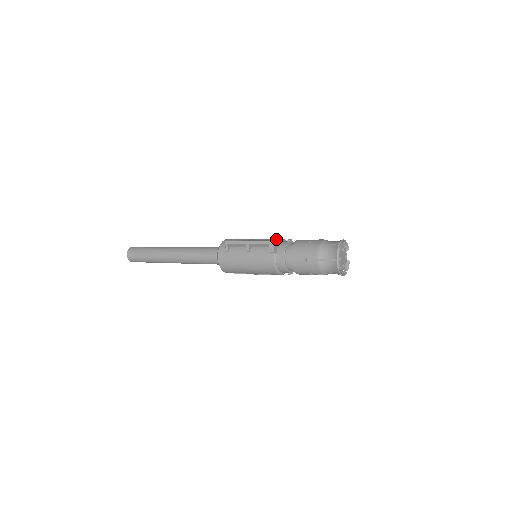
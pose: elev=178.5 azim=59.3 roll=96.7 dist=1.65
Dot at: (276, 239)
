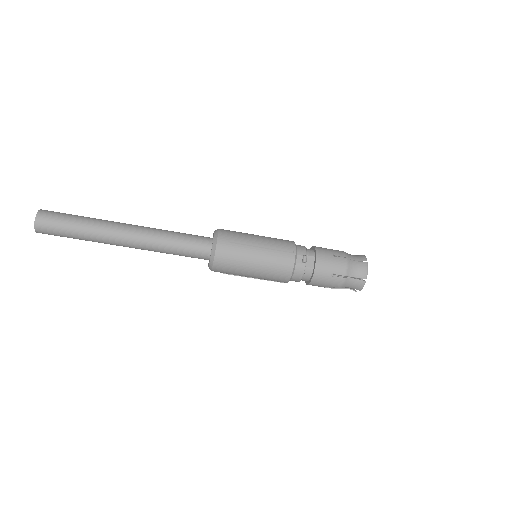
Dot at: occluded
